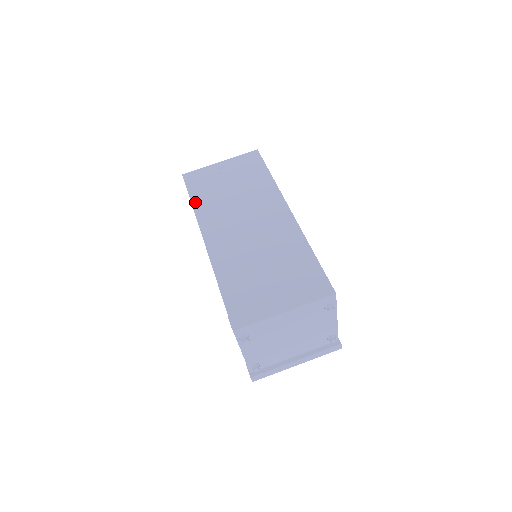
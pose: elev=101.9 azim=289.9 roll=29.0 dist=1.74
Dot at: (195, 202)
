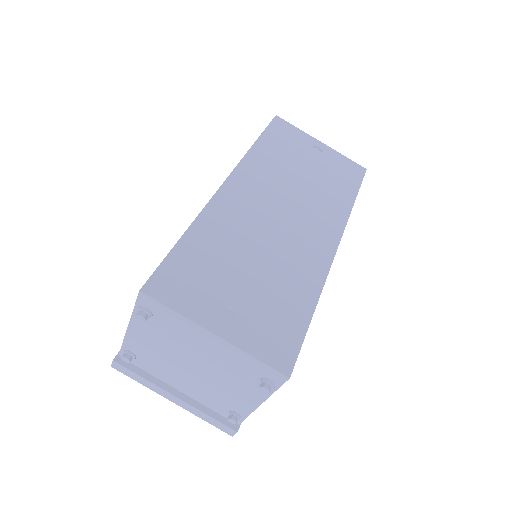
Dot at: (259, 145)
